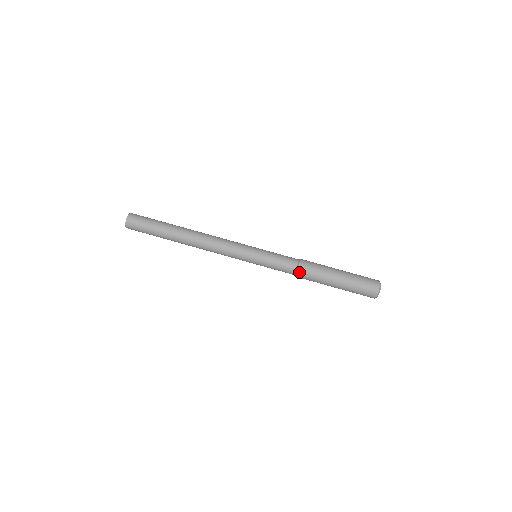
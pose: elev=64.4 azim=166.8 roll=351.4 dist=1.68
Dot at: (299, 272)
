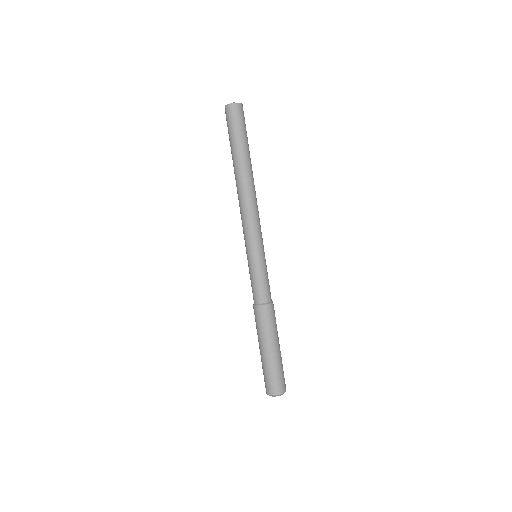
Dot at: (261, 308)
